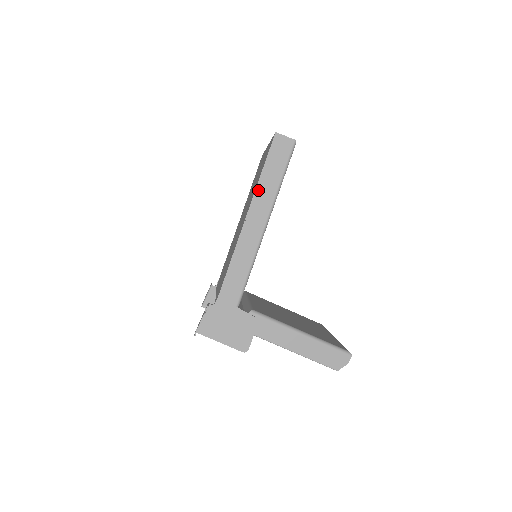
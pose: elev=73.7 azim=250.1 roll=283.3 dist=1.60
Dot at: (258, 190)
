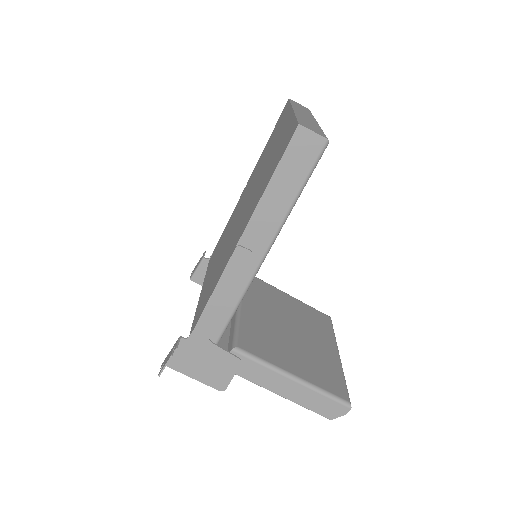
Dot at: (260, 207)
